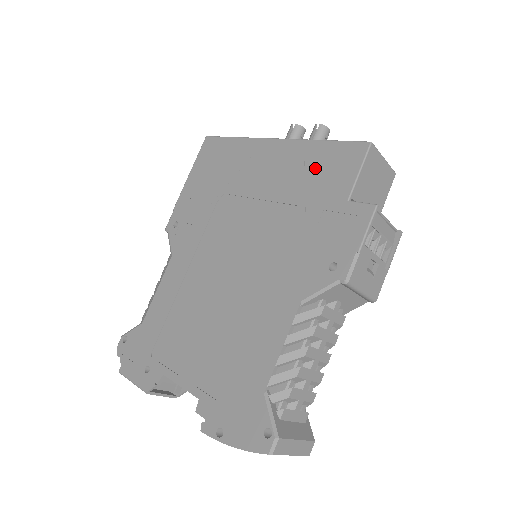
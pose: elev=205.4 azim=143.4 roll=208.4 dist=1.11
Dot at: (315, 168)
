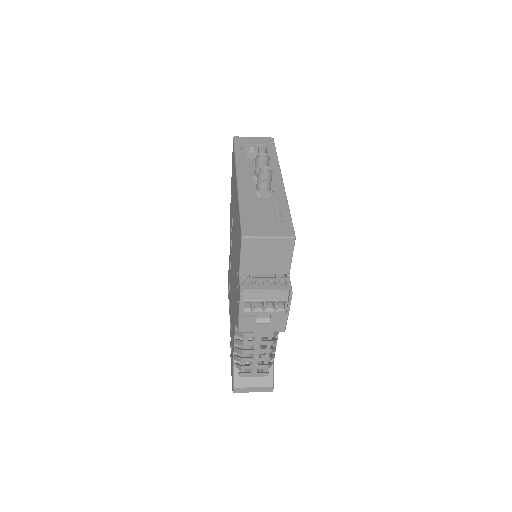
Dot at: occluded
